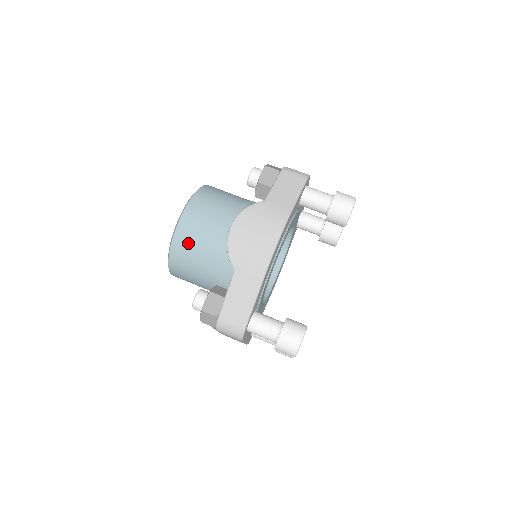
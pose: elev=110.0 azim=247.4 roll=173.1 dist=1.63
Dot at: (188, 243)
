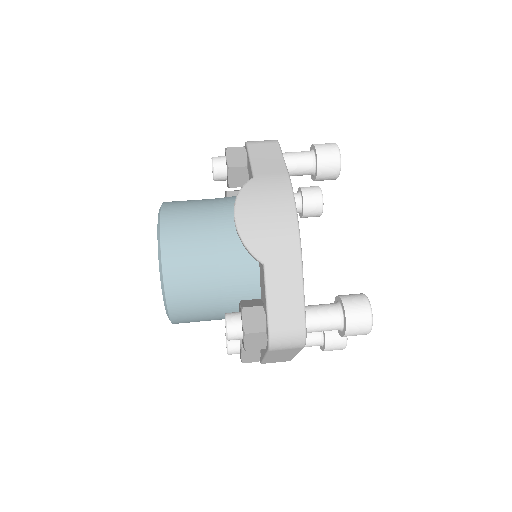
Dot at: (184, 268)
